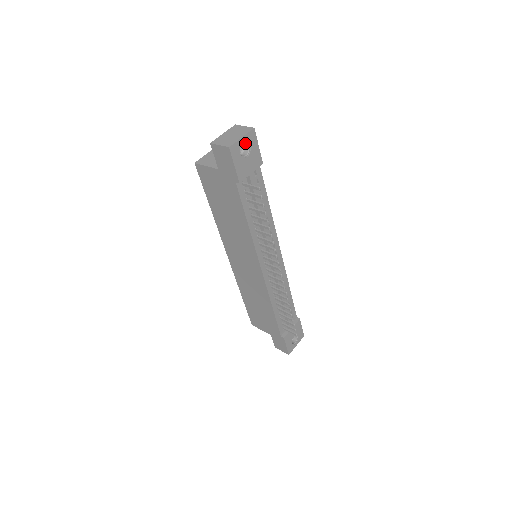
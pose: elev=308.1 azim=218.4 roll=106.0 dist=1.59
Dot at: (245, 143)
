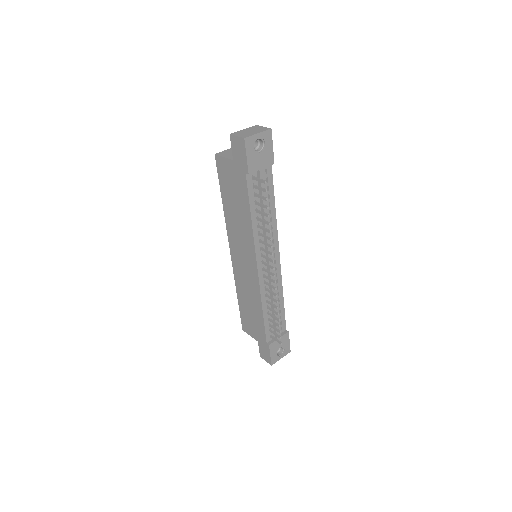
Dot at: (261, 140)
